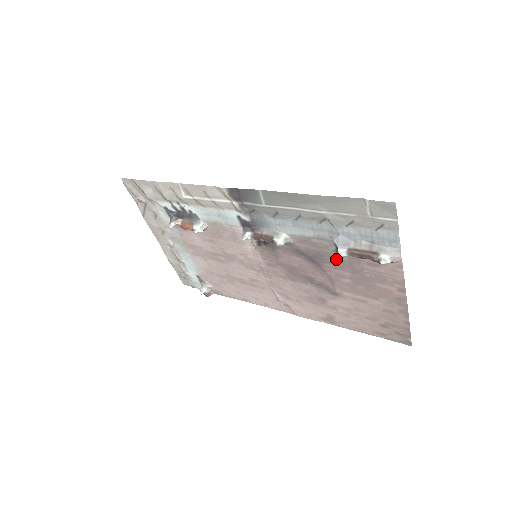
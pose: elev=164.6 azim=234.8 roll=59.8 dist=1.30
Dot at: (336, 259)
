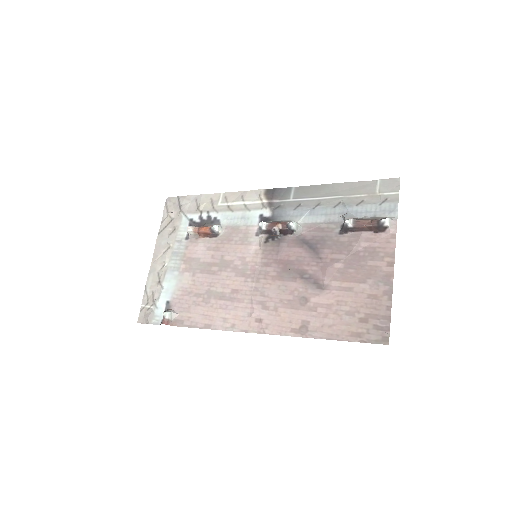
Dot at: (337, 242)
